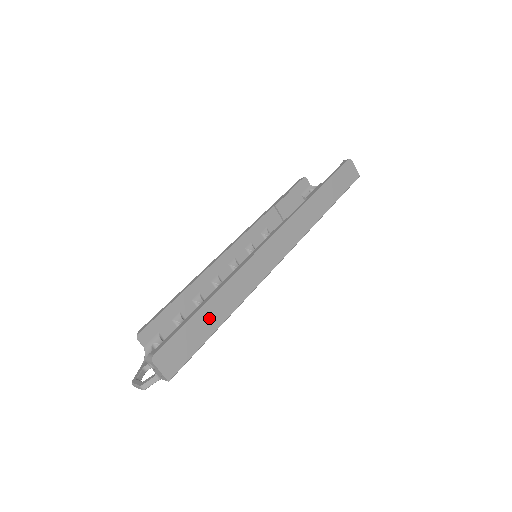
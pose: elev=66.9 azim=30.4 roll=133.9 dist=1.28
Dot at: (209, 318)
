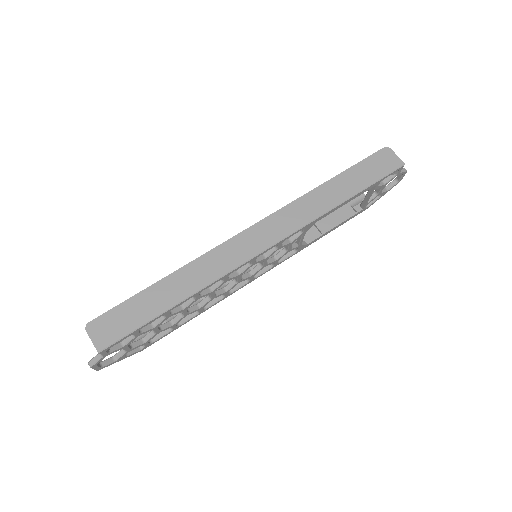
Dot at: (158, 298)
